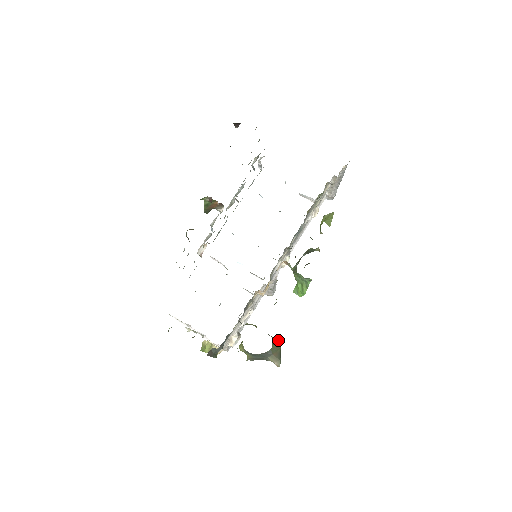
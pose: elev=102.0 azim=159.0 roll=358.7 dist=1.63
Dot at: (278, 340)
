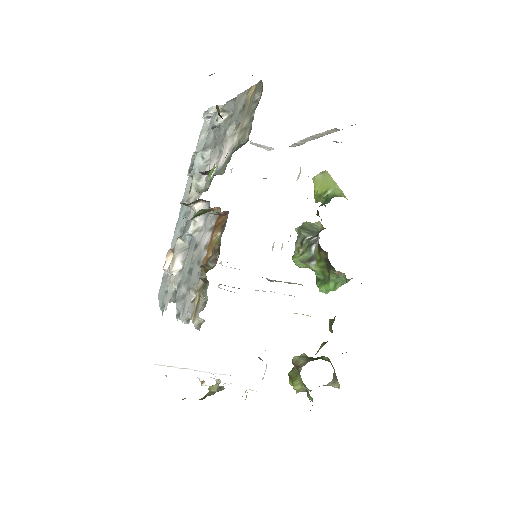
Dot at: occluded
